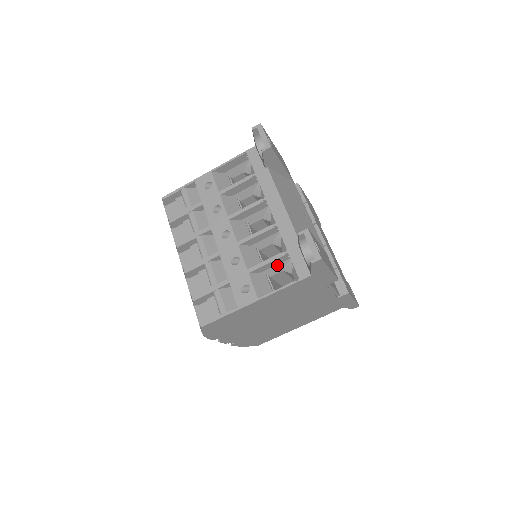
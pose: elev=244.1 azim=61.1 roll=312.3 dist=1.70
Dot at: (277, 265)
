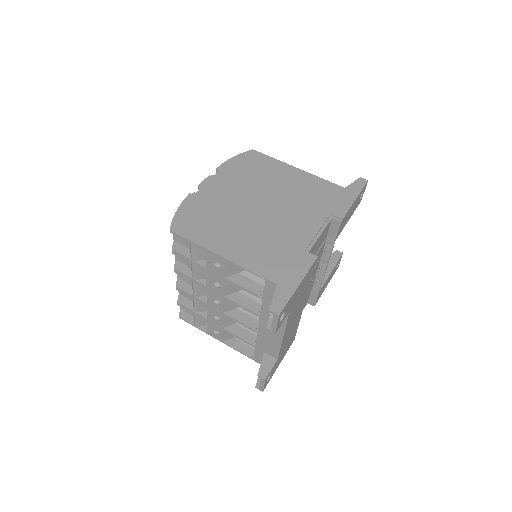
Dot at: occluded
